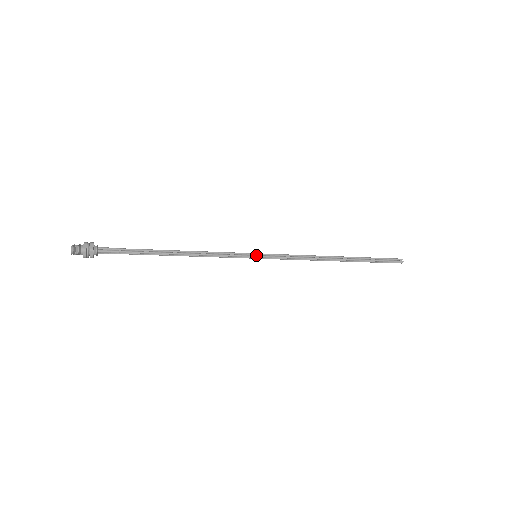
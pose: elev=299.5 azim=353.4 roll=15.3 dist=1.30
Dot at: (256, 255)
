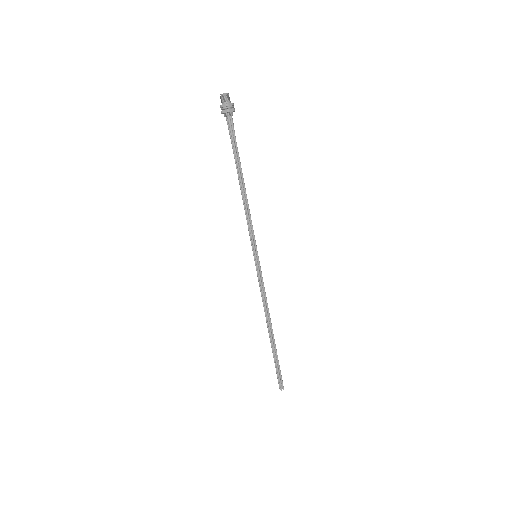
Dot at: (257, 256)
